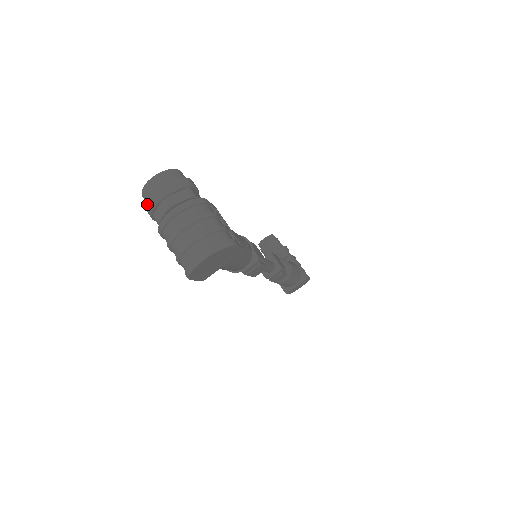
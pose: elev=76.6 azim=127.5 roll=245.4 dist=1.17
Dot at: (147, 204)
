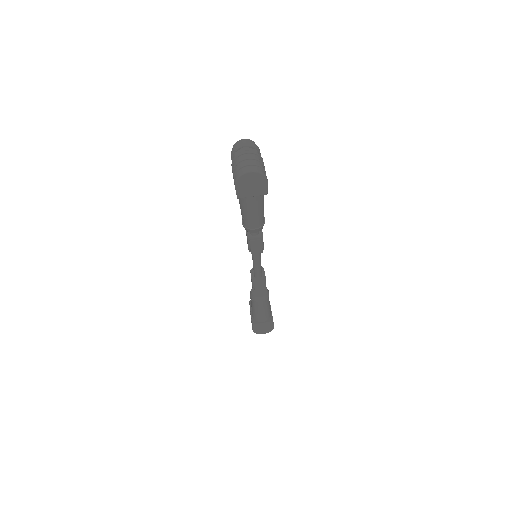
Dot at: (235, 147)
